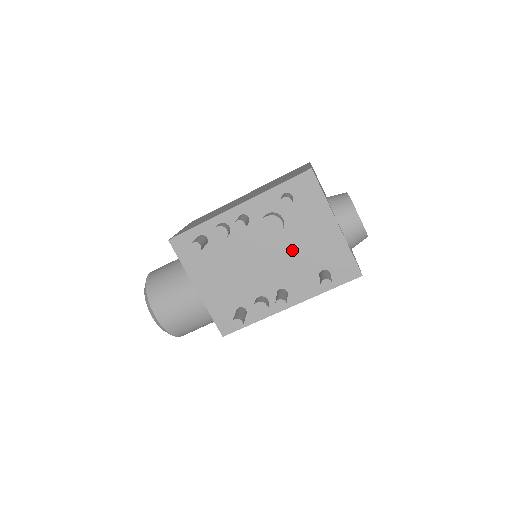
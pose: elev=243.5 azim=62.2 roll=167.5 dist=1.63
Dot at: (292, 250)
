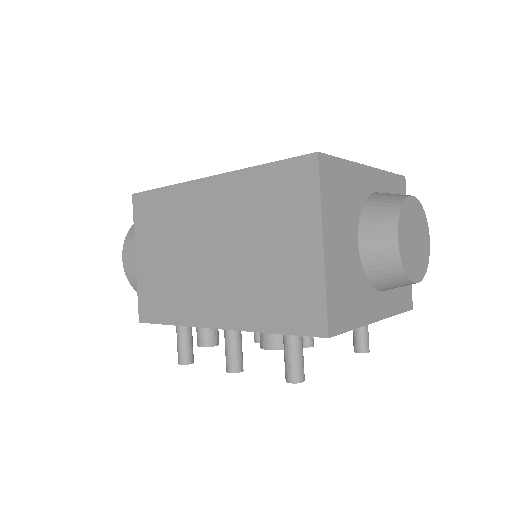
Dot at: occluded
